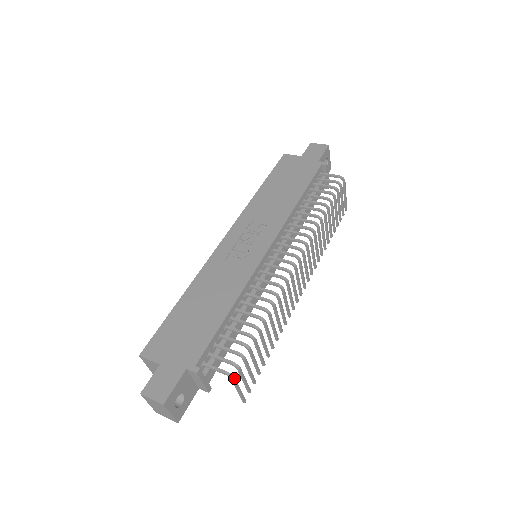
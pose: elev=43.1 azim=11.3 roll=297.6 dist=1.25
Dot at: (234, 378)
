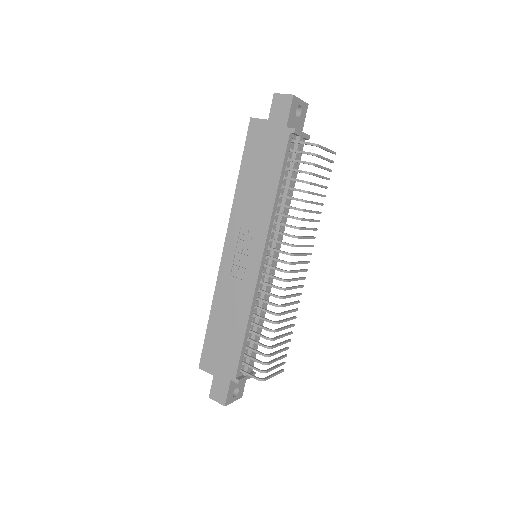
Dot at: (265, 380)
